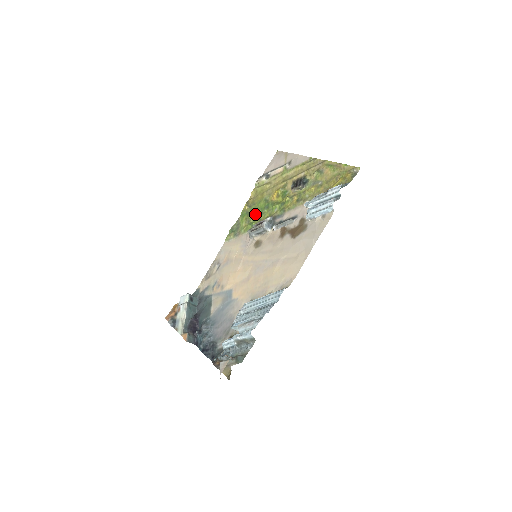
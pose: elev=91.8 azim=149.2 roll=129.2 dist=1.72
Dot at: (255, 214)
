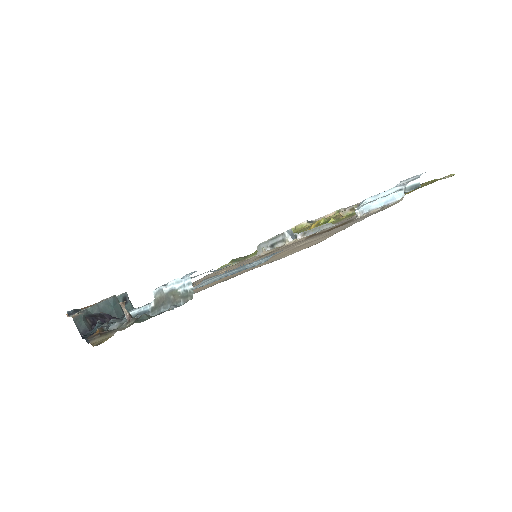
Dot at: occluded
